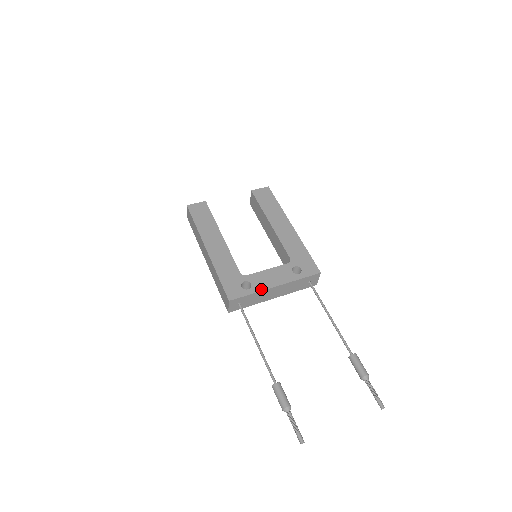
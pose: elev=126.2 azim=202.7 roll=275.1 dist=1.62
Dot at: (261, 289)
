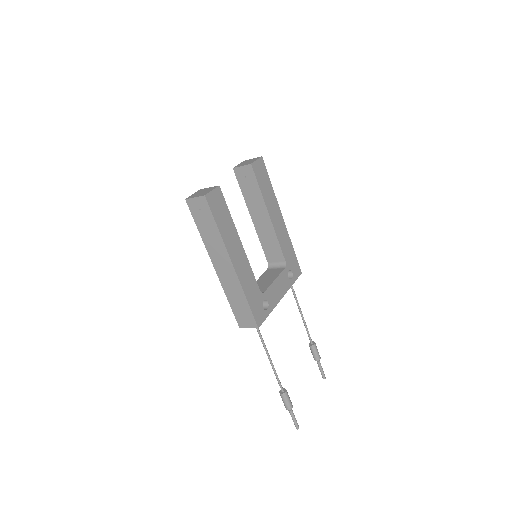
Dot at: (275, 306)
